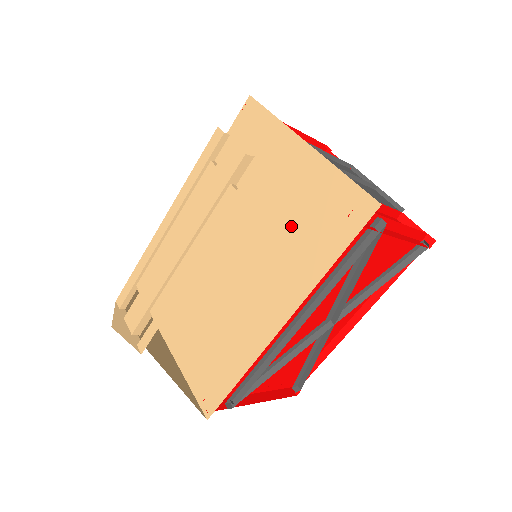
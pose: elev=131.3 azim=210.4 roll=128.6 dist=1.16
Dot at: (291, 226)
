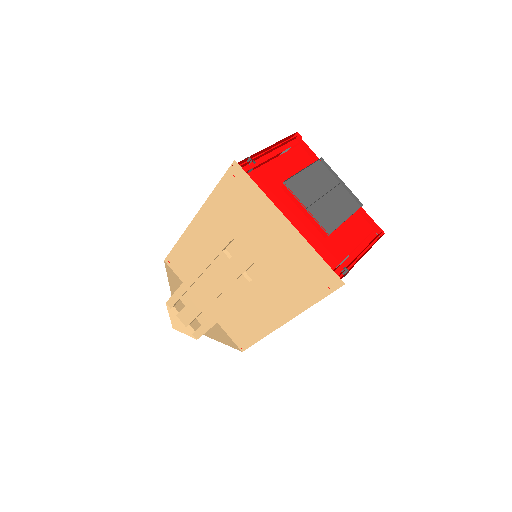
Dot at: (284, 271)
